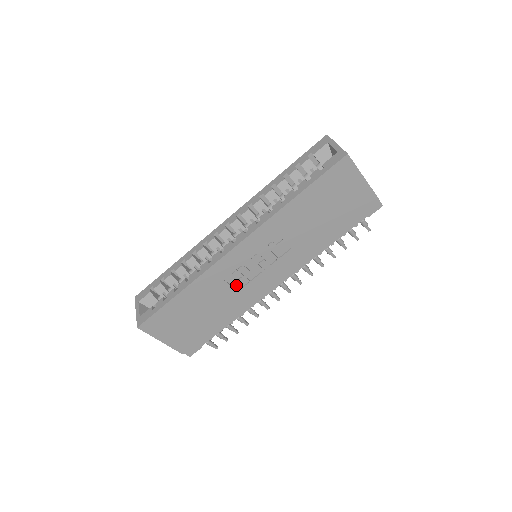
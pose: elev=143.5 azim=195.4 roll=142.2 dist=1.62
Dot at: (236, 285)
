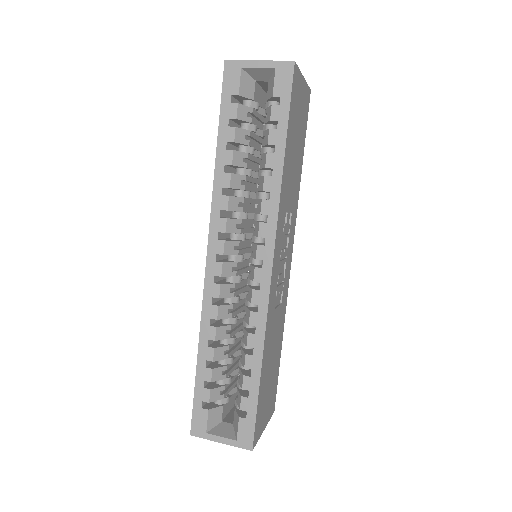
Dot at: (278, 300)
